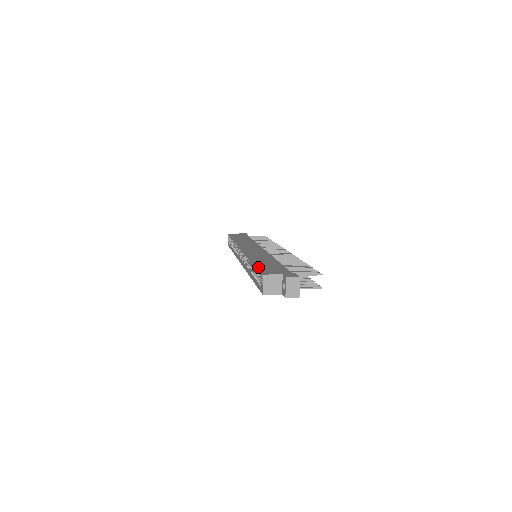
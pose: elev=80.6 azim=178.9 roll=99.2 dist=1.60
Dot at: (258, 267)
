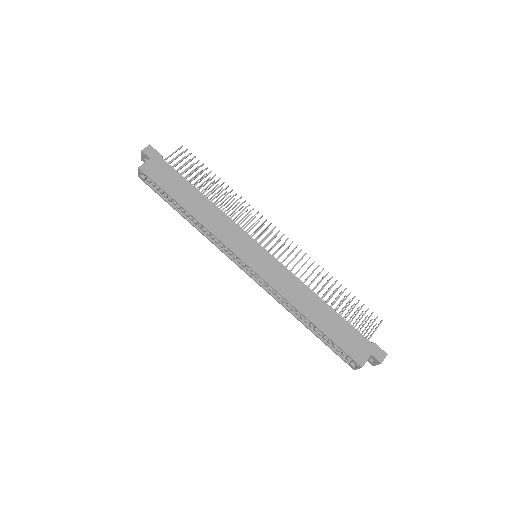
Dot at: (338, 344)
